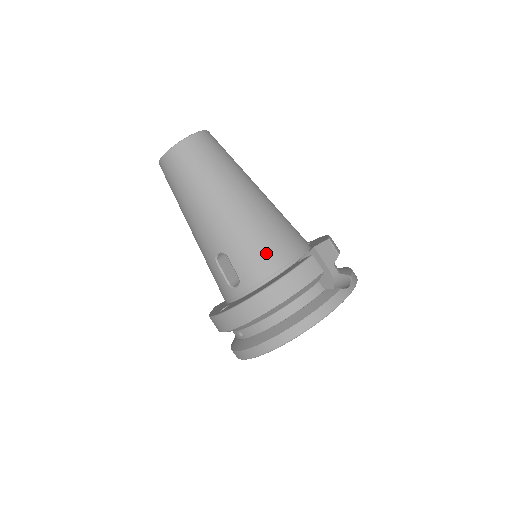
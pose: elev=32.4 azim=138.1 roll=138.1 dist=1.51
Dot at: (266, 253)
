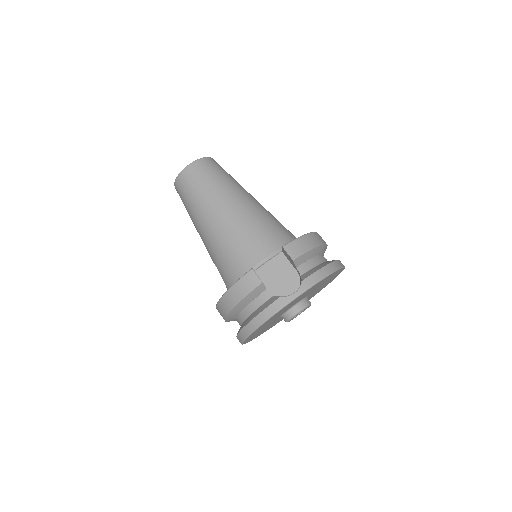
Dot at: (232, 264)
